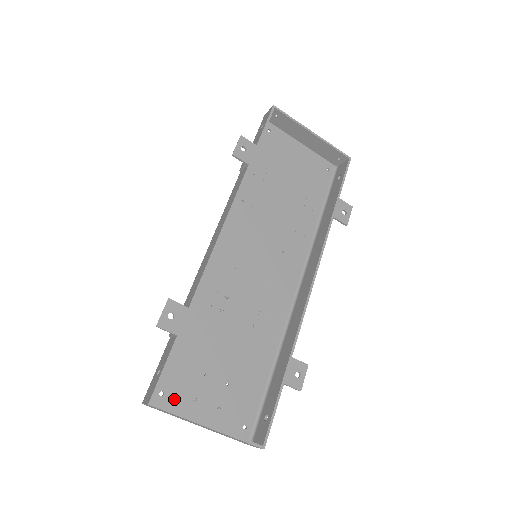
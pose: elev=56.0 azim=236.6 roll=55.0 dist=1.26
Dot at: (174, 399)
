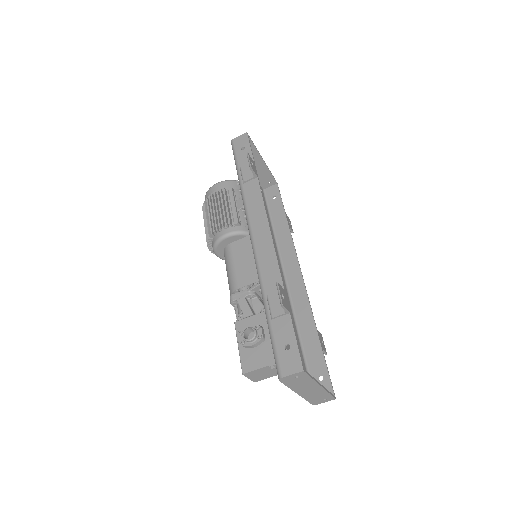
Dot at: occluded
